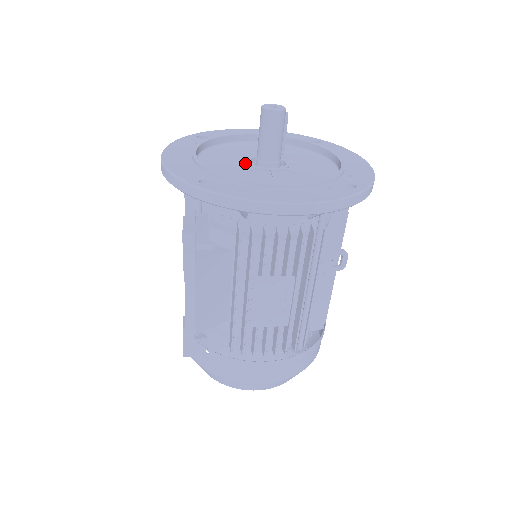
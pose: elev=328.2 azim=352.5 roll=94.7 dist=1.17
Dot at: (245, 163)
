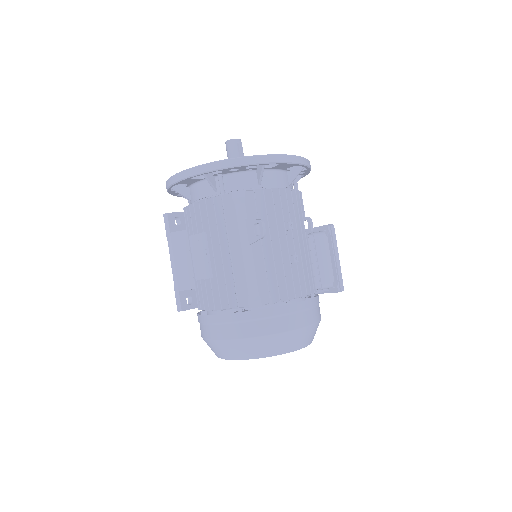
Dot at: occluded
